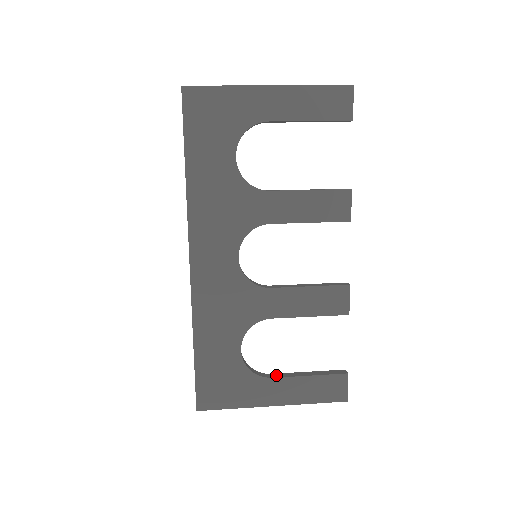
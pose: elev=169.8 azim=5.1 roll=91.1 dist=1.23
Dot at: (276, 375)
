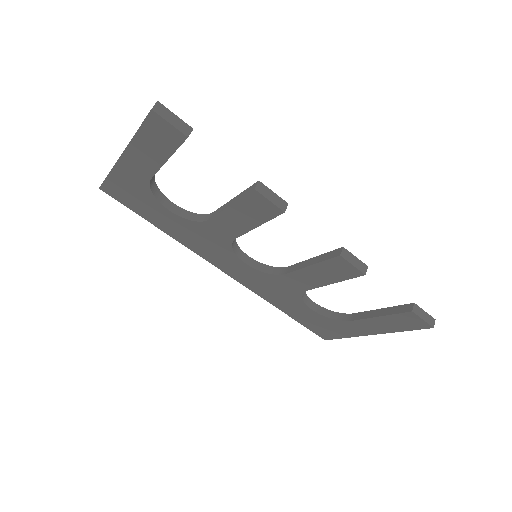
Dot at: (356, 316)
